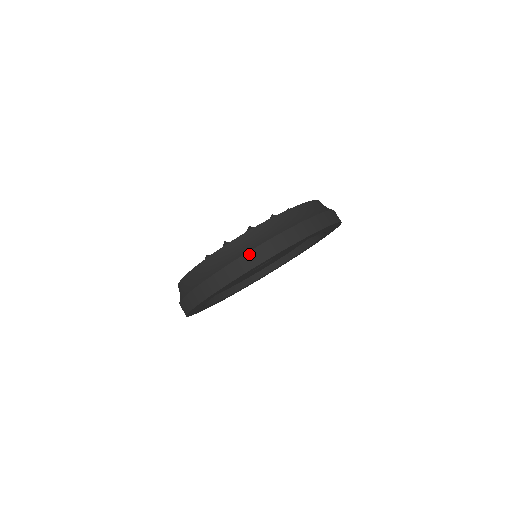
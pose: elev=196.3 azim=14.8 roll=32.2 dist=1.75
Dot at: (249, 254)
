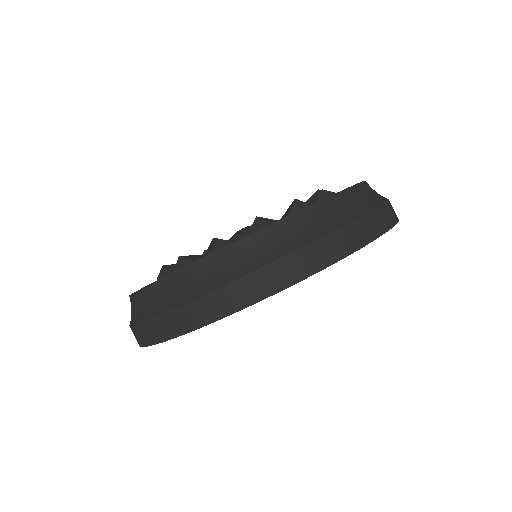
Dot at: (185, 308)
